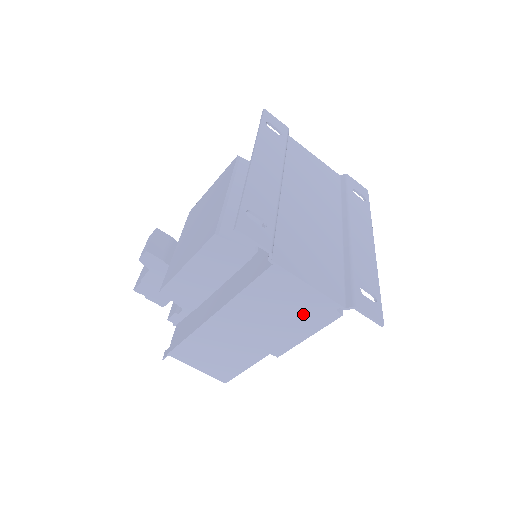
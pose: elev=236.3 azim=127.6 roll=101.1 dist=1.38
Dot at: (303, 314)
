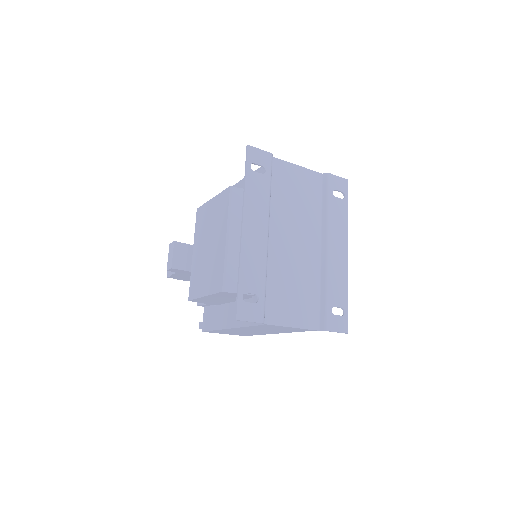
Dot at: (291, 330)
